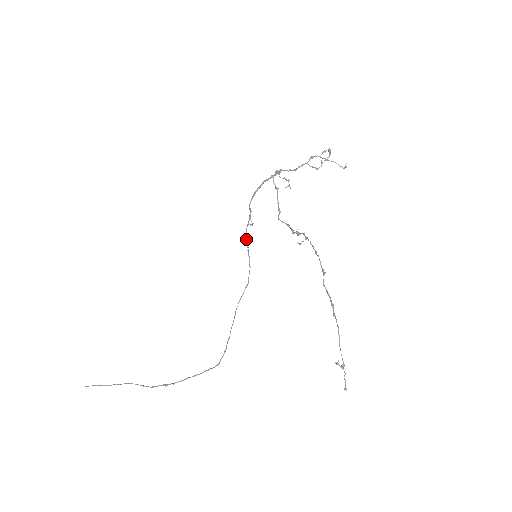
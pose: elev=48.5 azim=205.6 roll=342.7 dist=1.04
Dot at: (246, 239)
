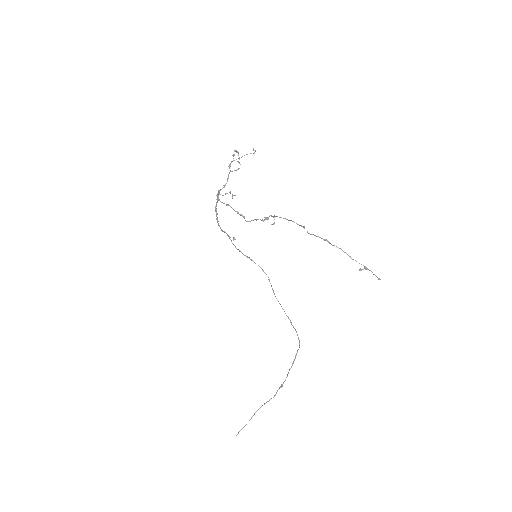
Dot at: occluded
